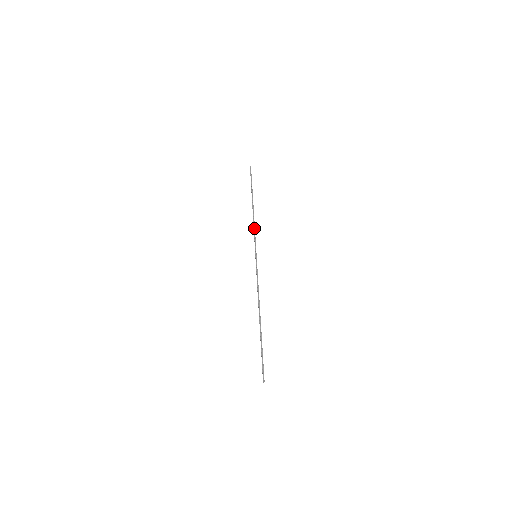
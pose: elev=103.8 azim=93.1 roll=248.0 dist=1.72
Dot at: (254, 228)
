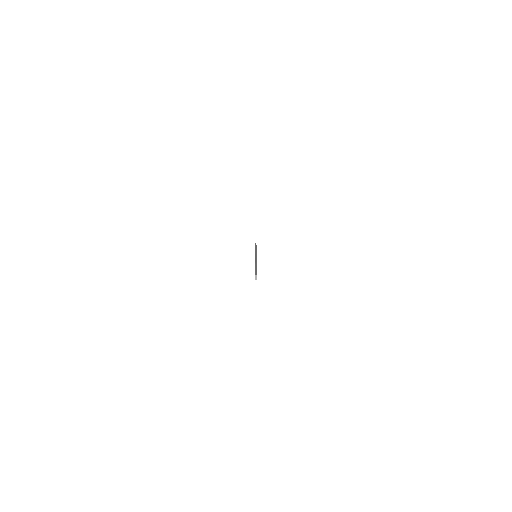
Dot at: (256, 250)
